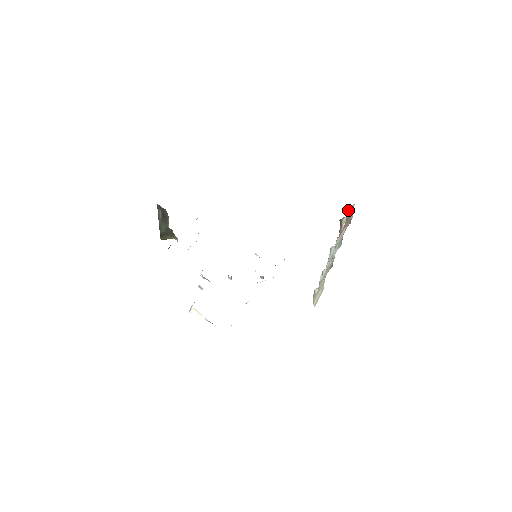
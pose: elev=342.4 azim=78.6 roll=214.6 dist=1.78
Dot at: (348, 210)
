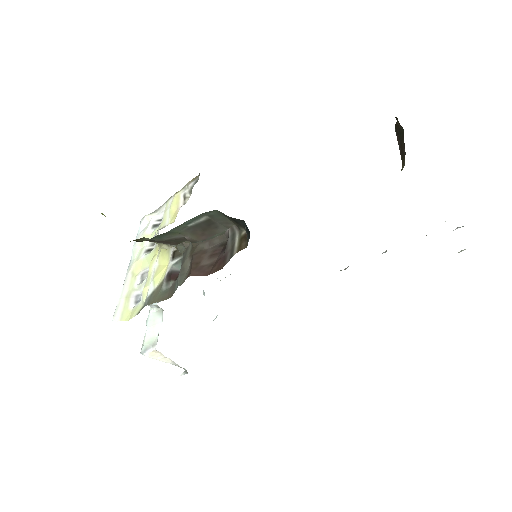
Dot at: occluded
